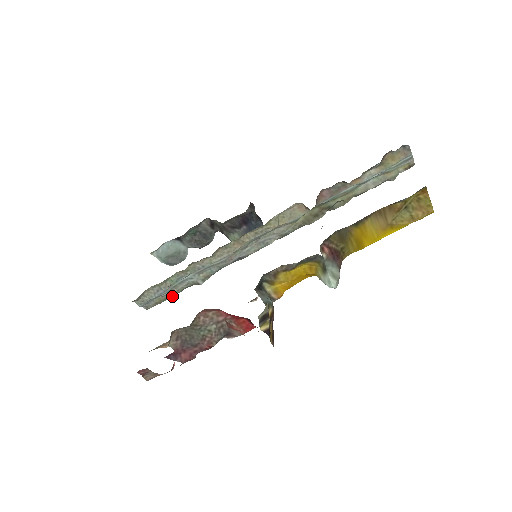
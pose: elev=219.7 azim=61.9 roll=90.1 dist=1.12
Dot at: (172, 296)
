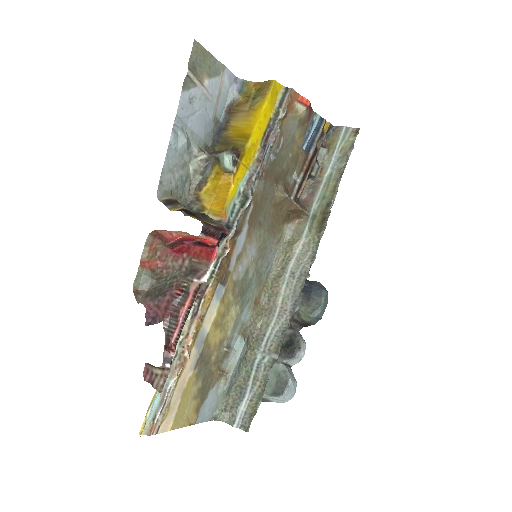
Dot at: (261, 396)
